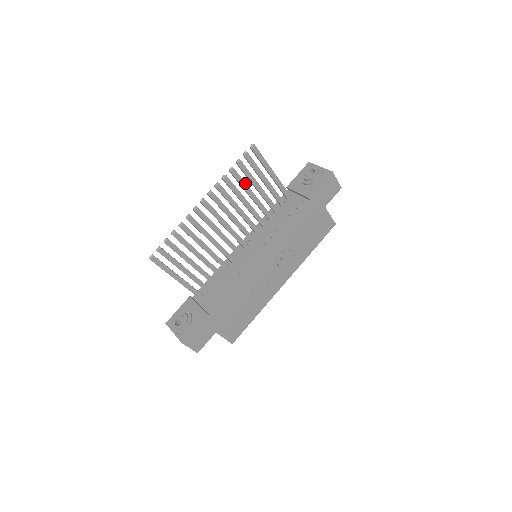
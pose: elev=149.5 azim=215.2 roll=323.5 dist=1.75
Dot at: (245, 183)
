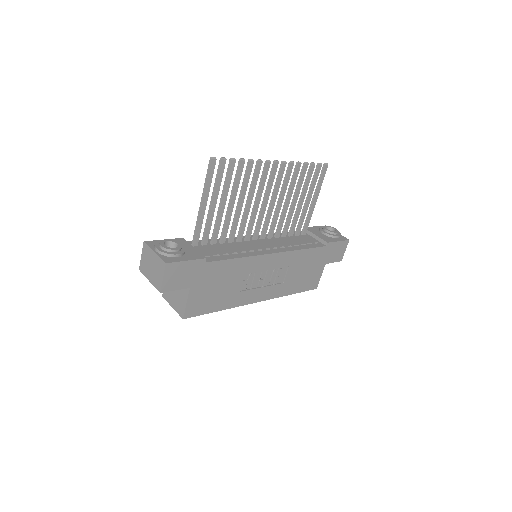
Dot at: (301, 186)
